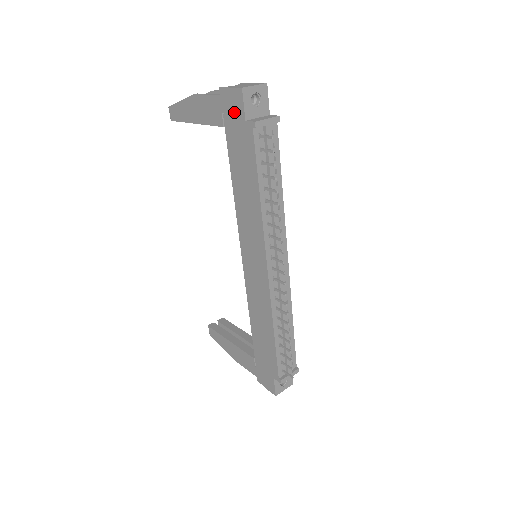
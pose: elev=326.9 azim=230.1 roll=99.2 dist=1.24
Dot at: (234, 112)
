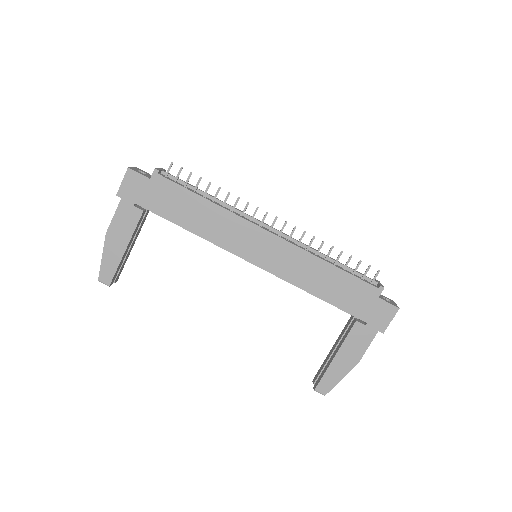
Dot at: (139, 188)
